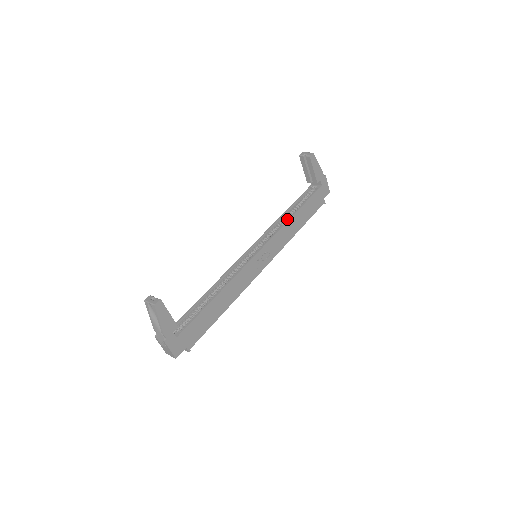
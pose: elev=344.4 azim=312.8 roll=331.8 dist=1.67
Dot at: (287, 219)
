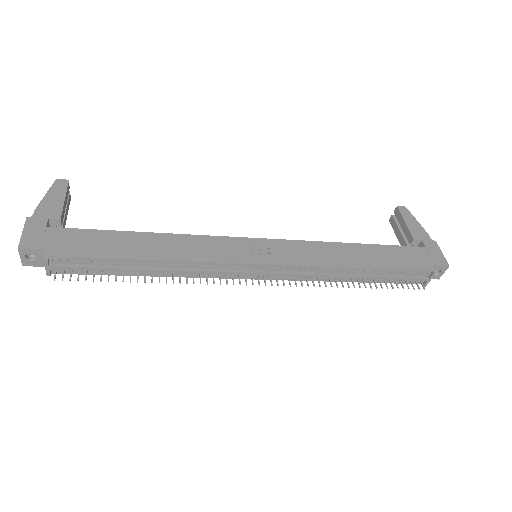
Dot at: occluded
